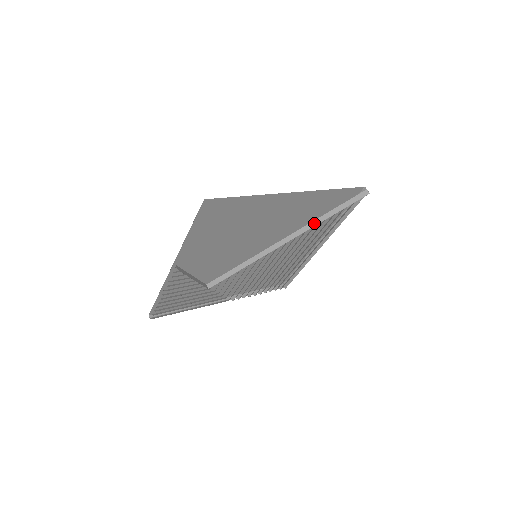
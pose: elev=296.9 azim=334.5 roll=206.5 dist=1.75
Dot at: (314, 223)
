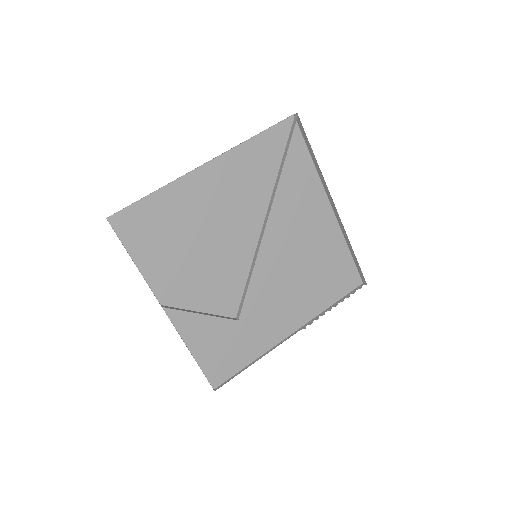
Dot at: (276, 182)
